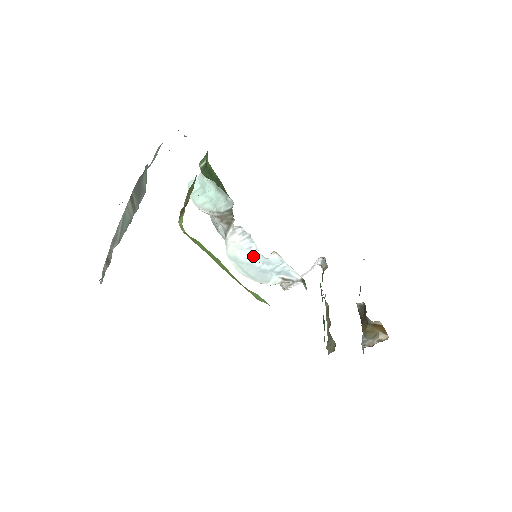
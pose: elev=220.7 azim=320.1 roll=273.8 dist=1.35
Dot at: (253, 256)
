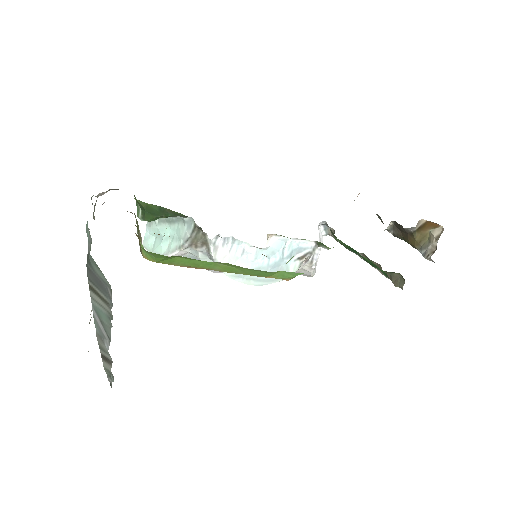
Dot at: (253, 258)
